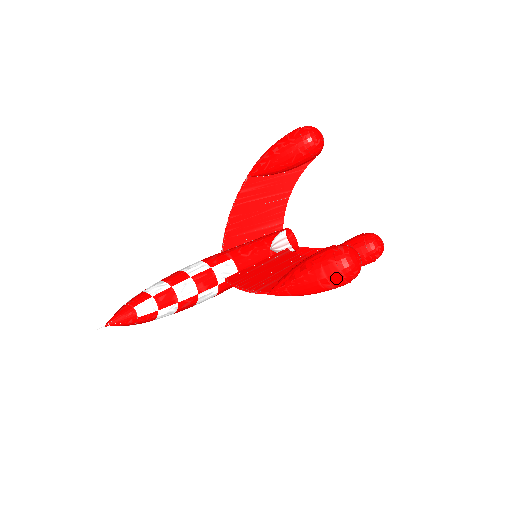
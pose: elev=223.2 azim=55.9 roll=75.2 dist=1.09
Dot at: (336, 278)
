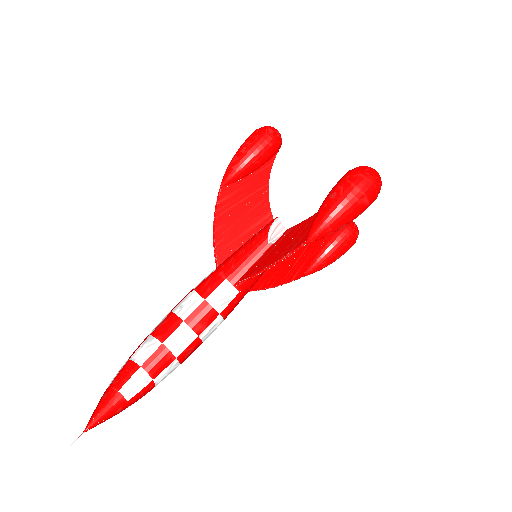
Dot at: (369, 188)
